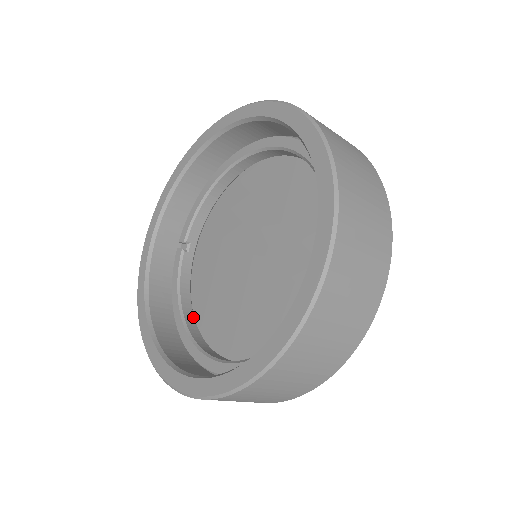
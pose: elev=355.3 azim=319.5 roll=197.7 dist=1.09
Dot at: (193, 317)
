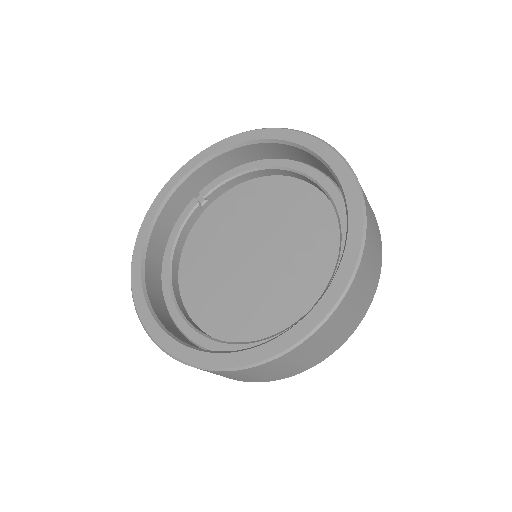
Dot at: (178, 263)
